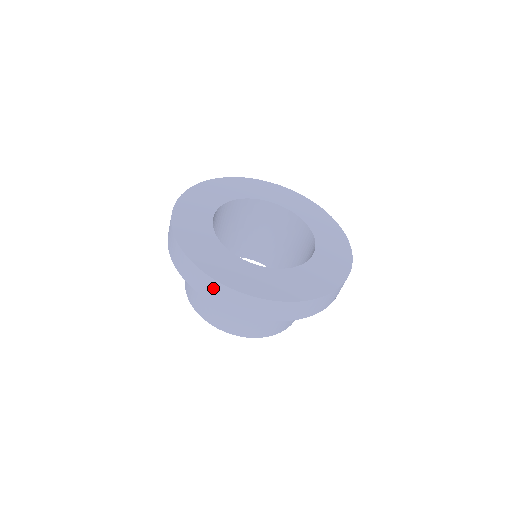
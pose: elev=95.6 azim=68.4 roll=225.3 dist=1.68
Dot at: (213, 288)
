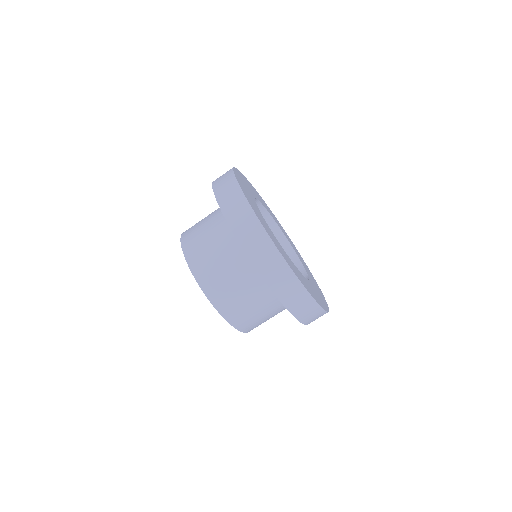
Dot at: (225, 176)
